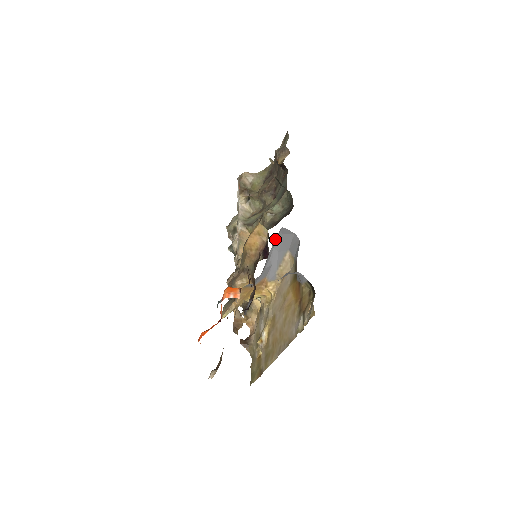
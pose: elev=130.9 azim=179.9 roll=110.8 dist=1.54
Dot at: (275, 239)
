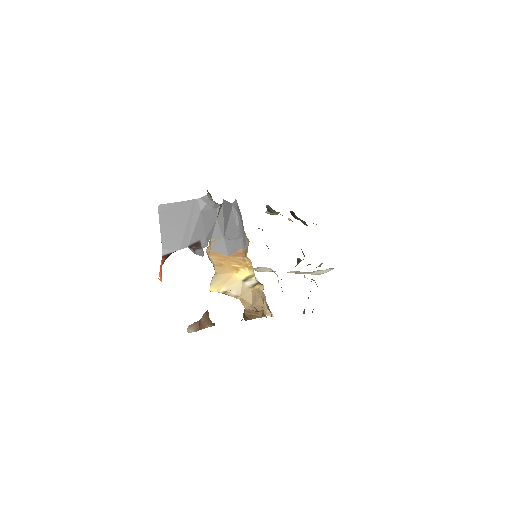
Dot at: (234, 216)
